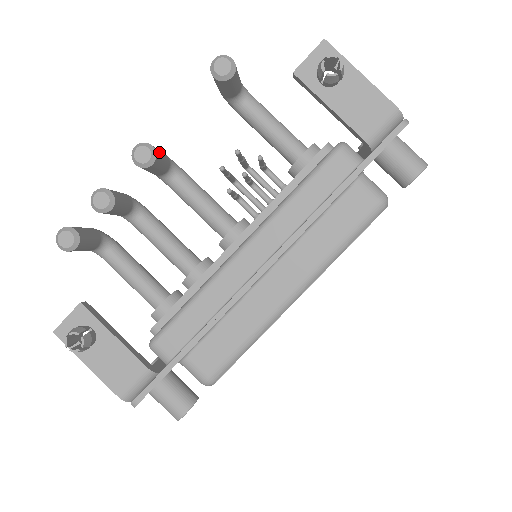
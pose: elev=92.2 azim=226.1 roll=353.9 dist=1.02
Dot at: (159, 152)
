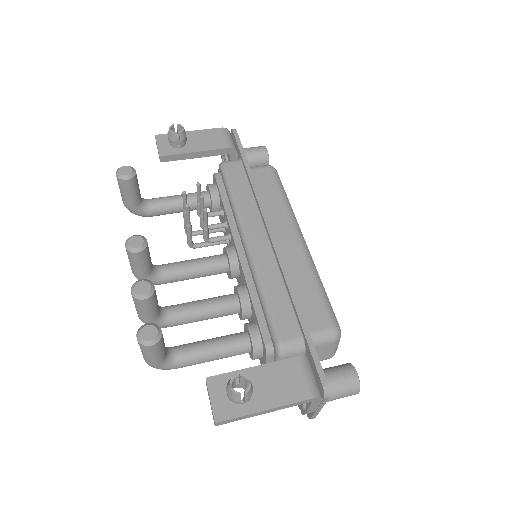
Dot at: occluded
